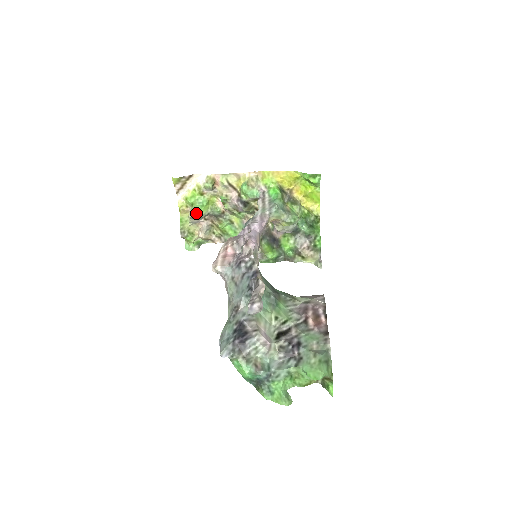
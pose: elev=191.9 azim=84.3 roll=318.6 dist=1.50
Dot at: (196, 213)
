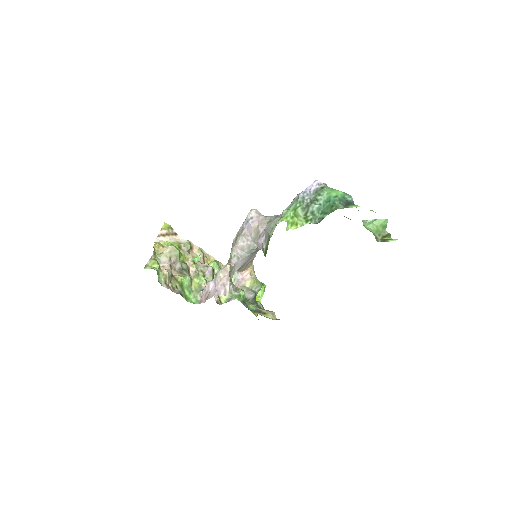
Dot at: (176, 248)
